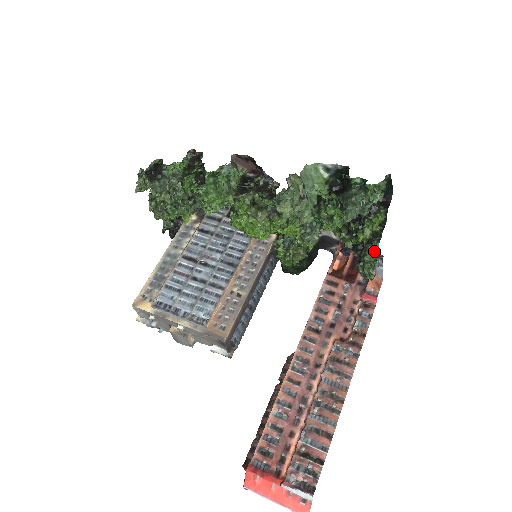
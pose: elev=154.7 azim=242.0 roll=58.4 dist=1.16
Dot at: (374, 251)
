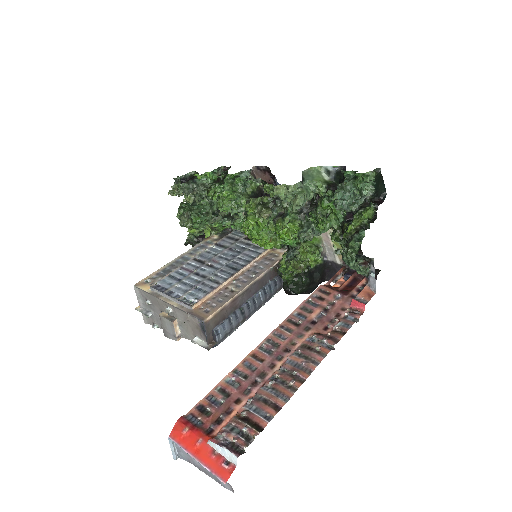
Dot at: (359, 239)
